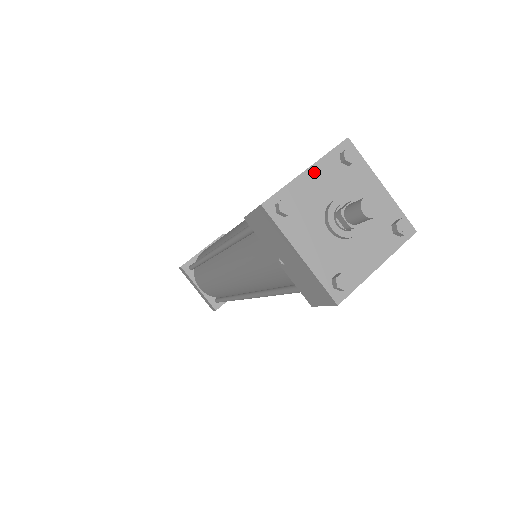
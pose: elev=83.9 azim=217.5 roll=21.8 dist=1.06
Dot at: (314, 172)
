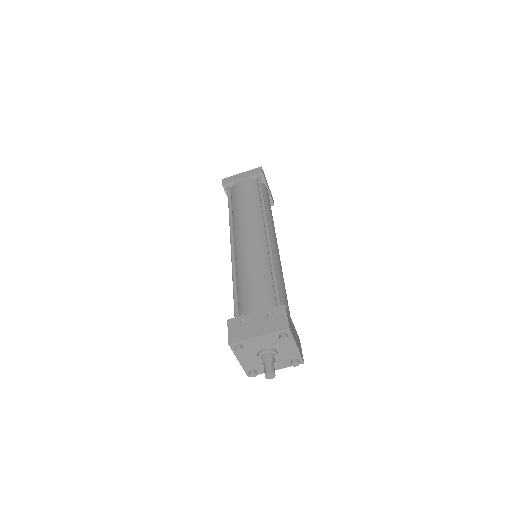
Dot at: (262, 338)
